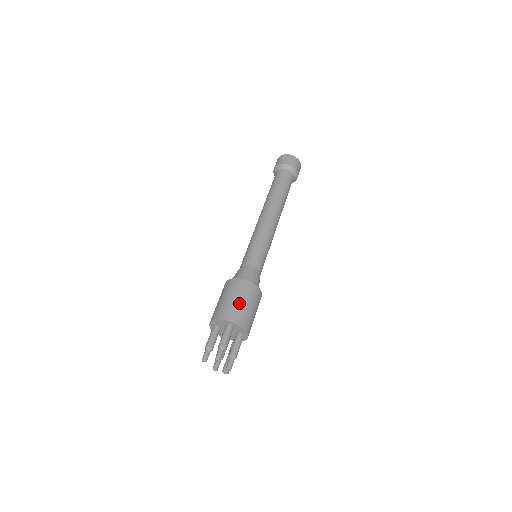
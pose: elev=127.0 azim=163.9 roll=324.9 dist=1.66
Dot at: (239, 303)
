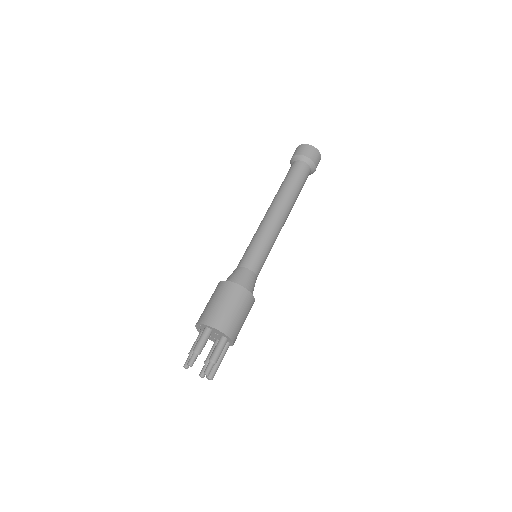
Dot at: (216, 305)
